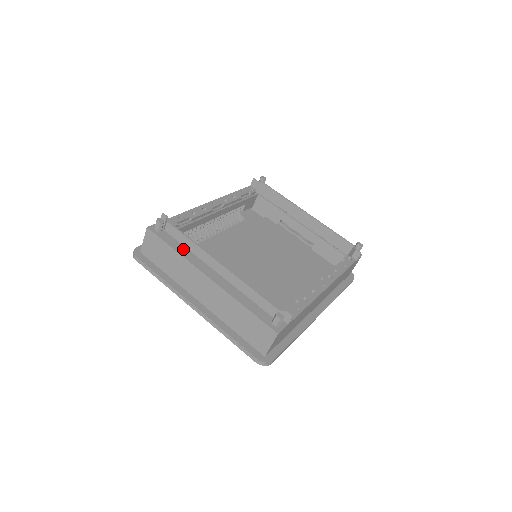
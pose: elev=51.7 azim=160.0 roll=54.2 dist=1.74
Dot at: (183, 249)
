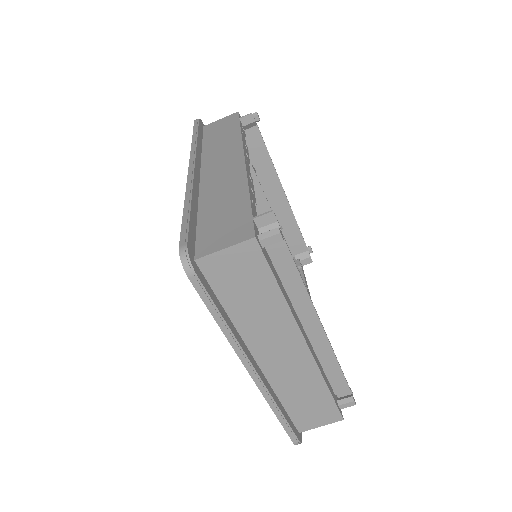
Dot at: (283, 287)
